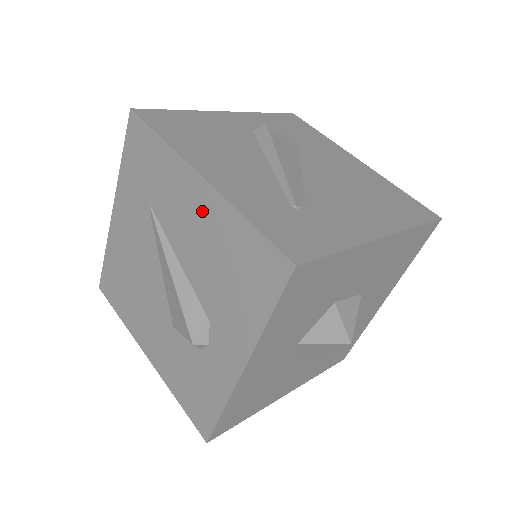
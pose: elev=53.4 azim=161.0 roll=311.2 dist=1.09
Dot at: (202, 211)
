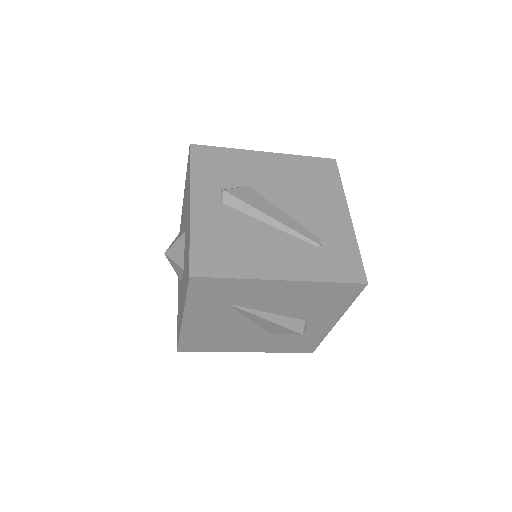
Dot at: (288, 291)
